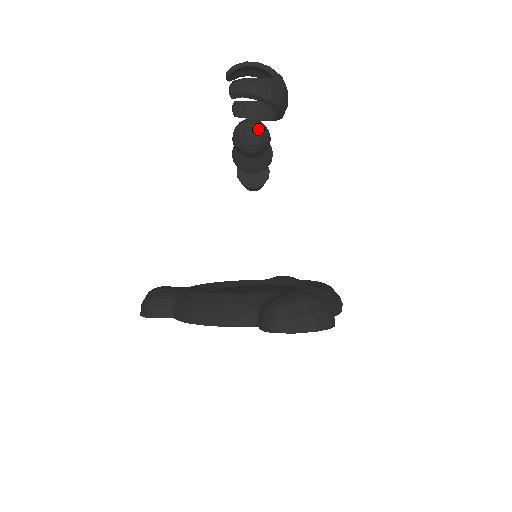
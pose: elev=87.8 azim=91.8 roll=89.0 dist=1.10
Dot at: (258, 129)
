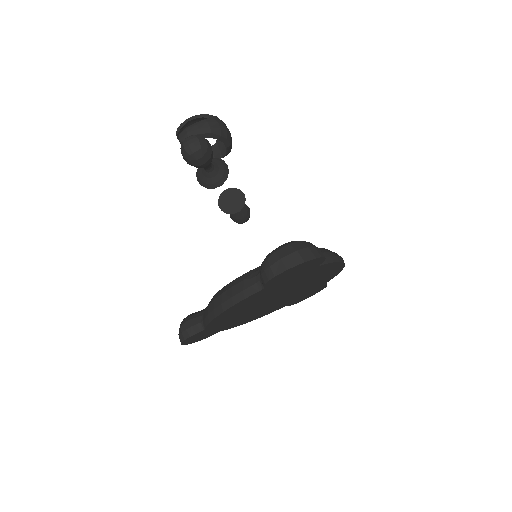
Dot at: (195, 139)
